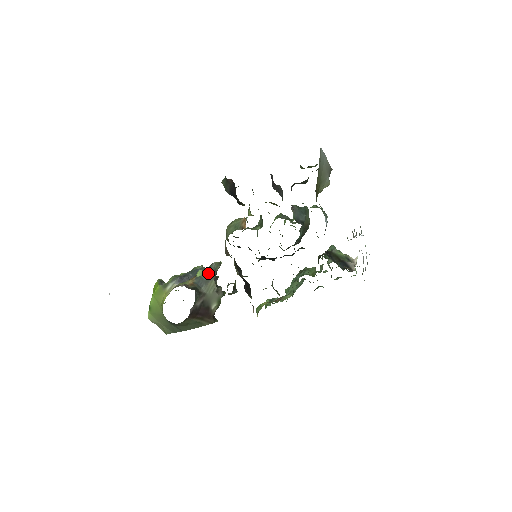
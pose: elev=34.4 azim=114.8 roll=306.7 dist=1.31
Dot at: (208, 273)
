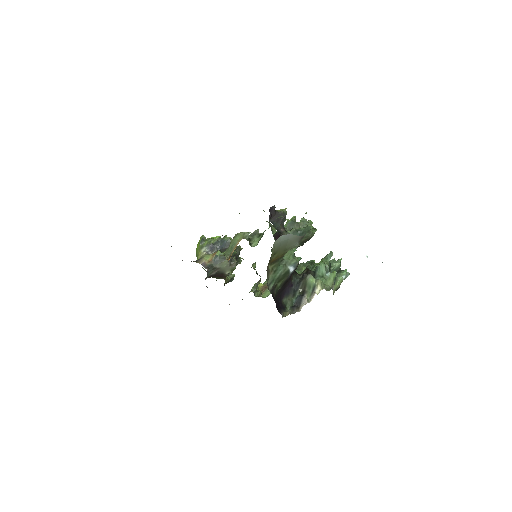
Dot at: occluded
